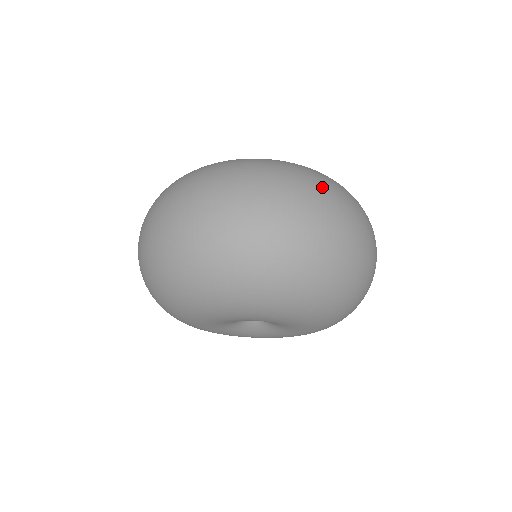
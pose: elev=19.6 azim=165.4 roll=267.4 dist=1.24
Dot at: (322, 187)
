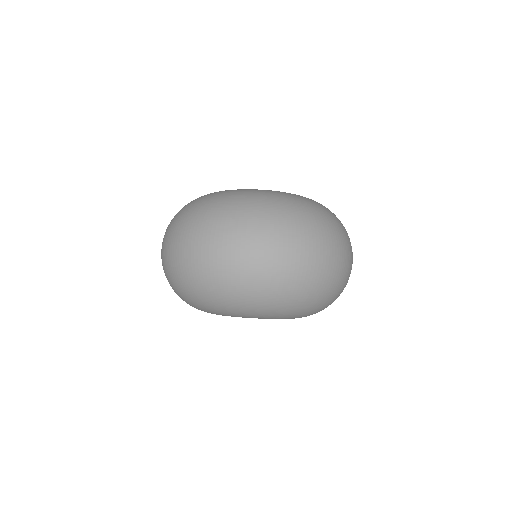
Dot at: (303, 226)
